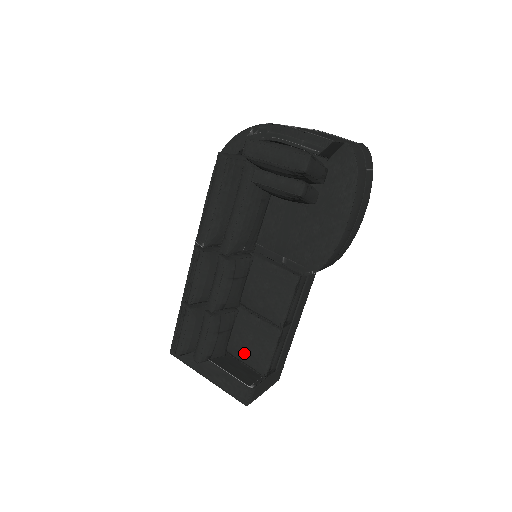
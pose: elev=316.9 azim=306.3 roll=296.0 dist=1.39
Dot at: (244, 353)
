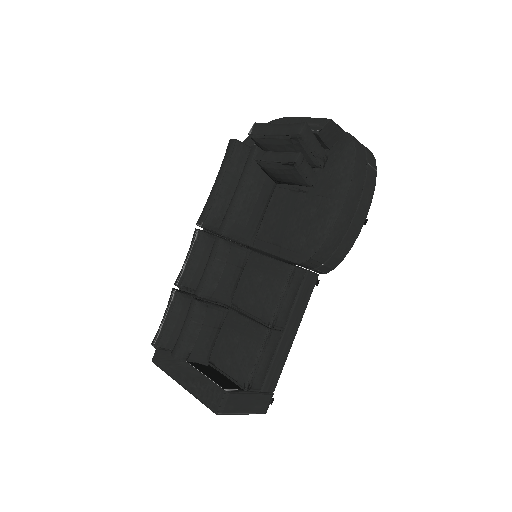
Dot at: (227, 360)
